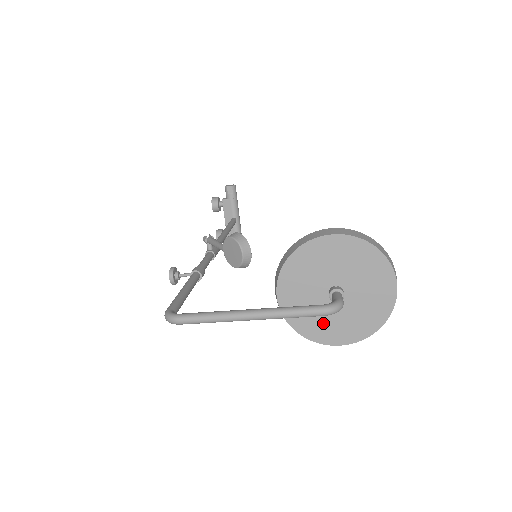
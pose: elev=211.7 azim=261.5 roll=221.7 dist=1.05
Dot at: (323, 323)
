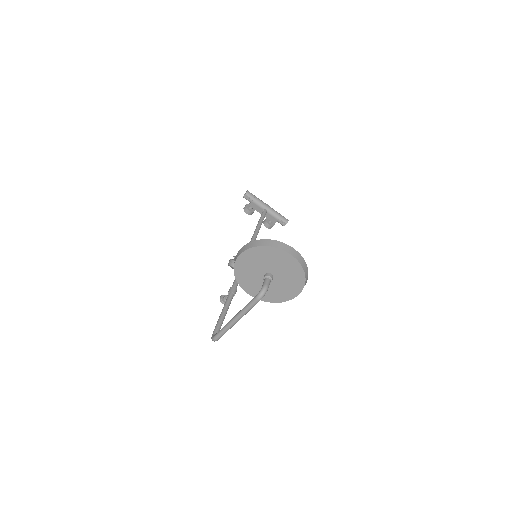
Dot at: (280, 292)
